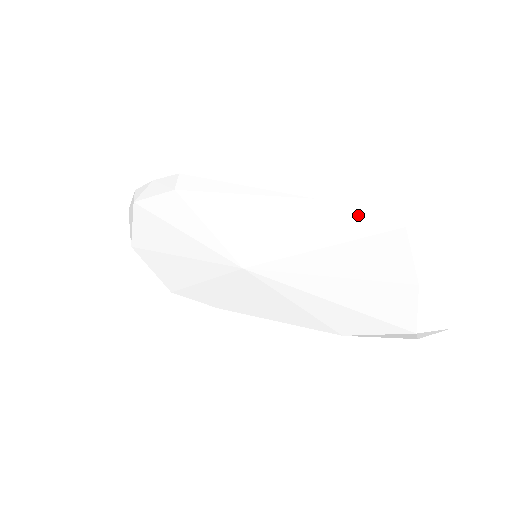
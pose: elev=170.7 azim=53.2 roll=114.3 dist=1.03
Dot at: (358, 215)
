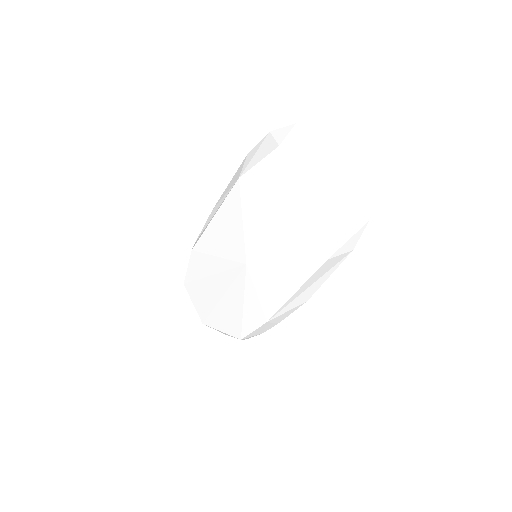
Dot at: (259, 164)
